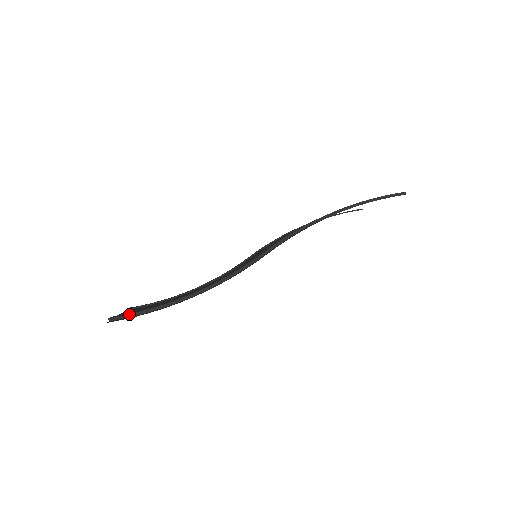
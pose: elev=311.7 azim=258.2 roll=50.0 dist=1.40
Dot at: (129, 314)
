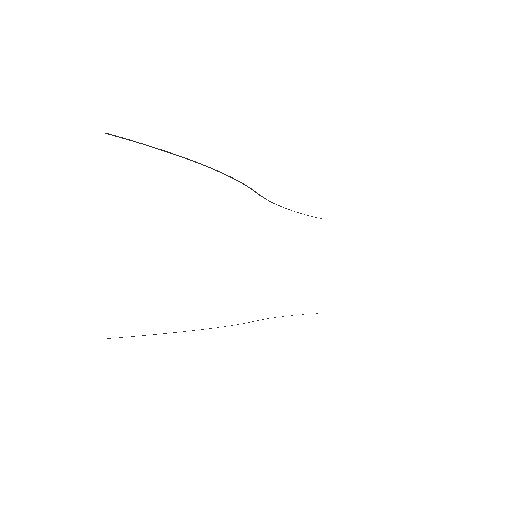
Dot at: occluded
